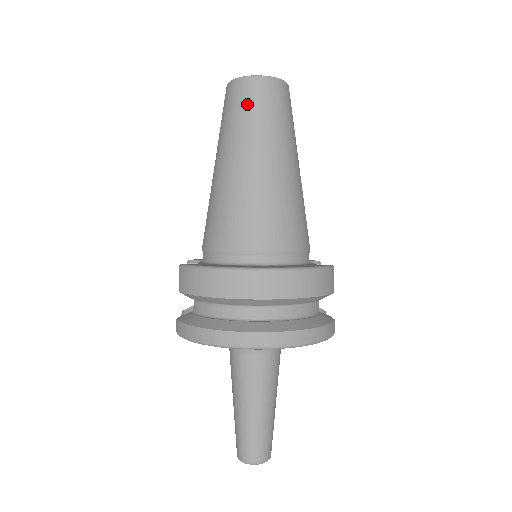
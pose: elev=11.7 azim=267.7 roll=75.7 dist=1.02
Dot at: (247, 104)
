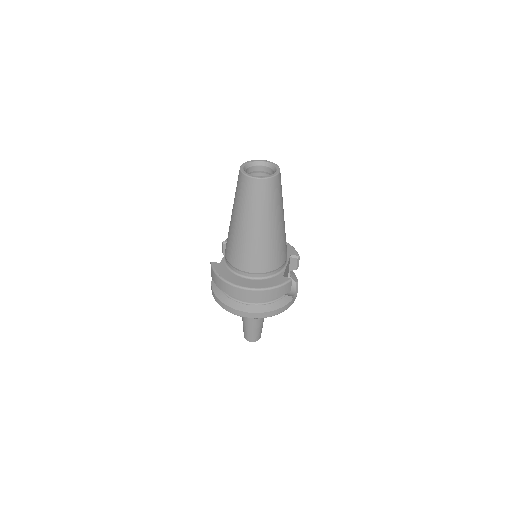
Dot at: (246, 193)
